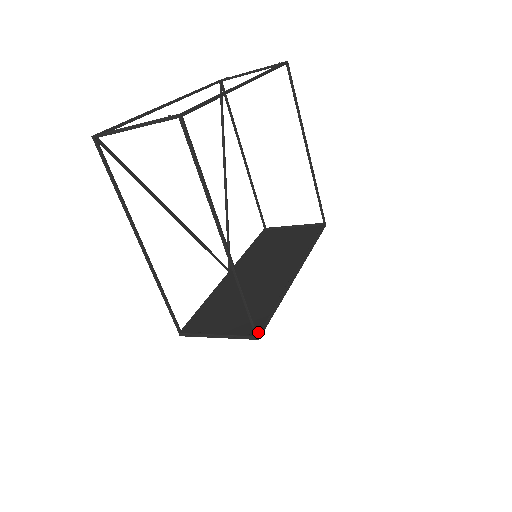
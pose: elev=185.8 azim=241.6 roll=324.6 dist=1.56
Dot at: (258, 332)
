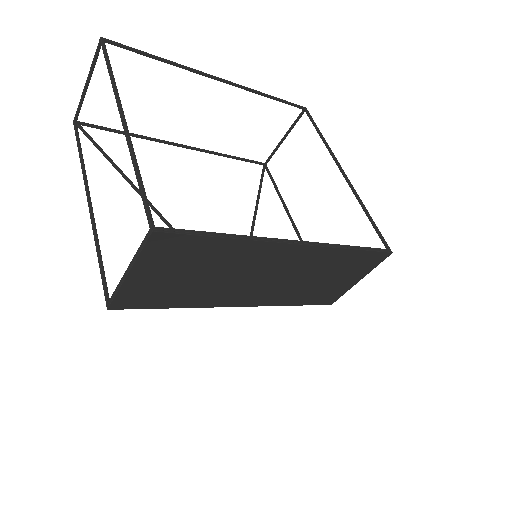
Dot at: (159, 228)
